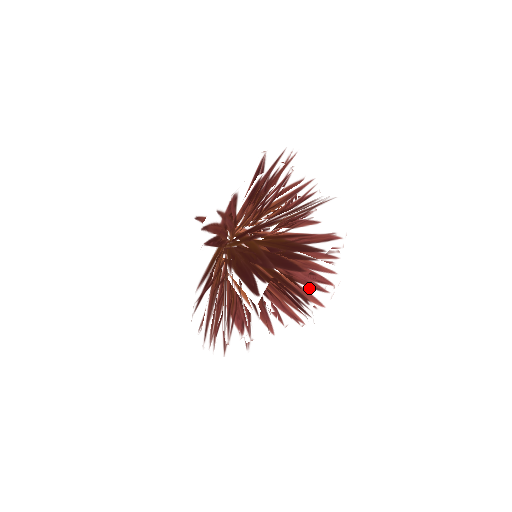
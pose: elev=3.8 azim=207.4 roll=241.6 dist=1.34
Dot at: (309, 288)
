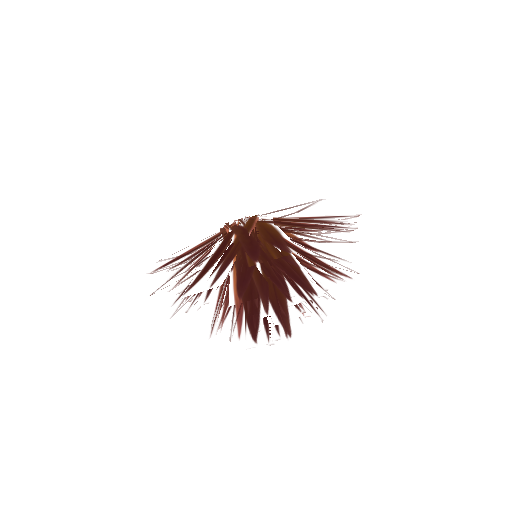
Dot at: occluded
